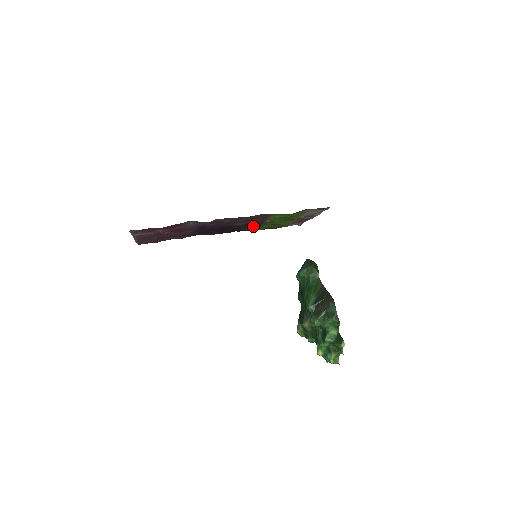
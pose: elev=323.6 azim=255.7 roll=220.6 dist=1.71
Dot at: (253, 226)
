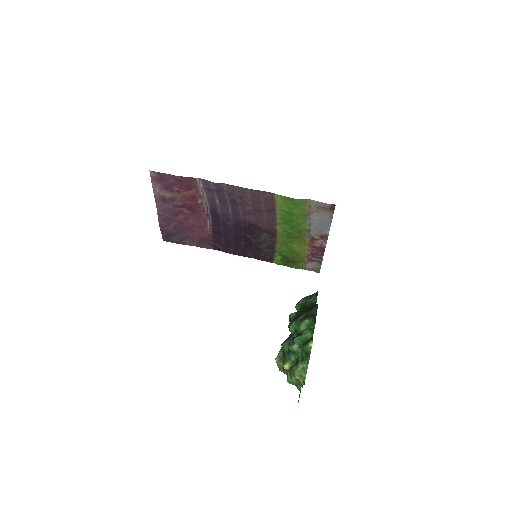
Dot at: (266, 241)
